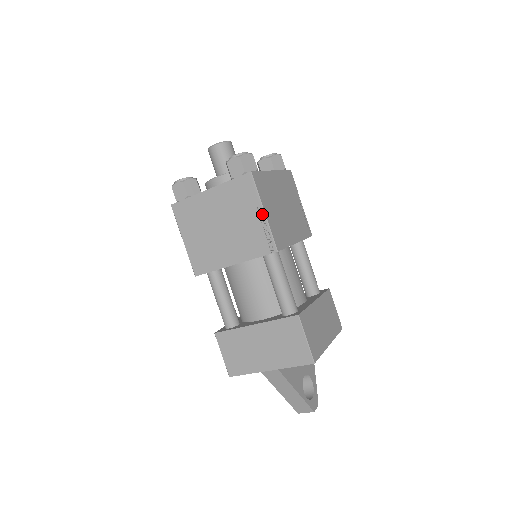
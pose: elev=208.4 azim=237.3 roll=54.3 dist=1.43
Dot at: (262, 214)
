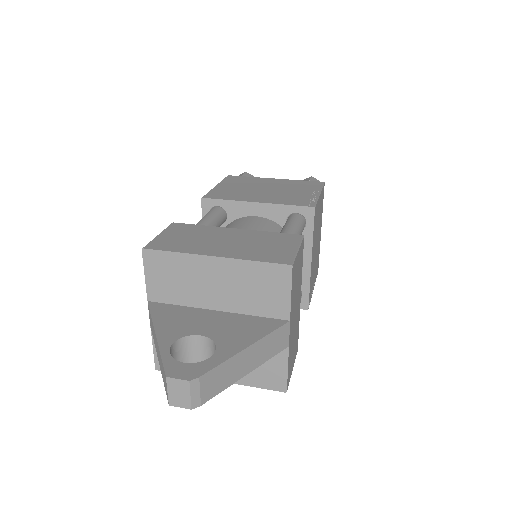
Dot at: occluded
